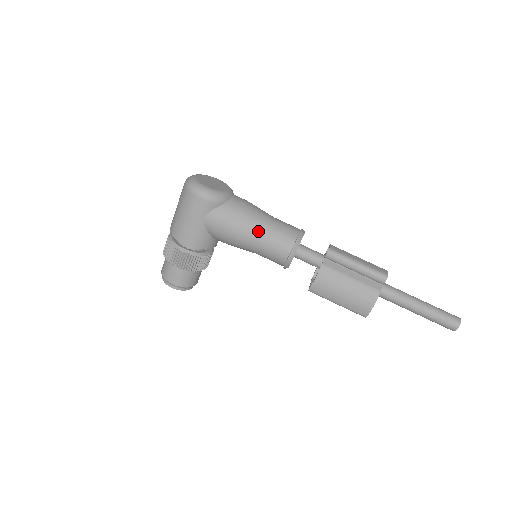
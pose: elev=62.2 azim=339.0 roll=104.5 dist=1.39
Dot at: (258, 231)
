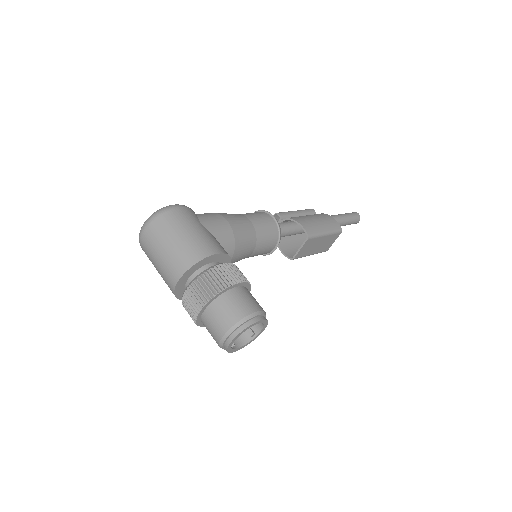
Dot at: (238, 215)
